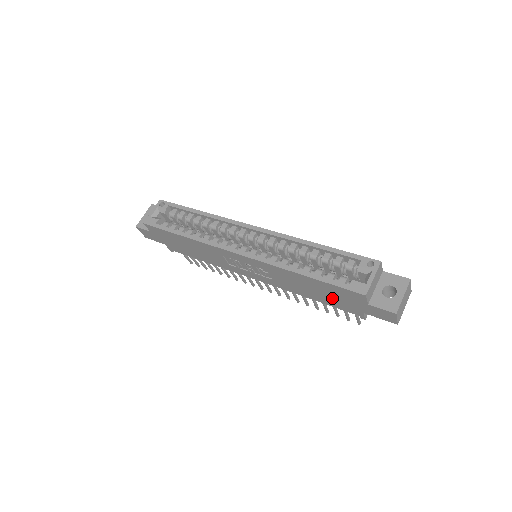
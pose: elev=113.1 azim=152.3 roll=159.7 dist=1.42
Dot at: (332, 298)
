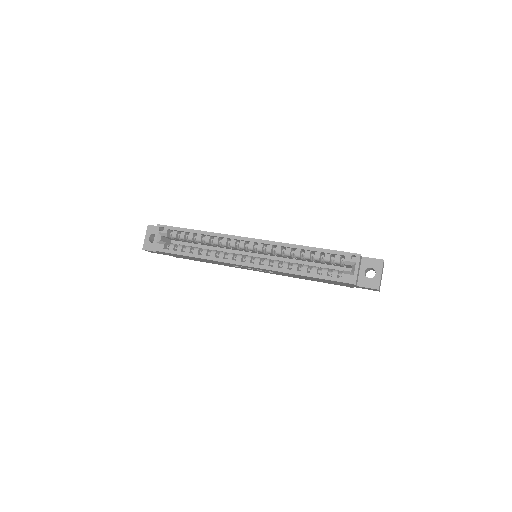
Dot at: occluded
